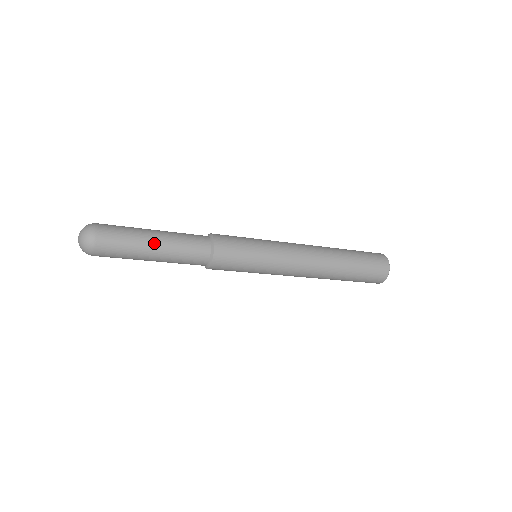
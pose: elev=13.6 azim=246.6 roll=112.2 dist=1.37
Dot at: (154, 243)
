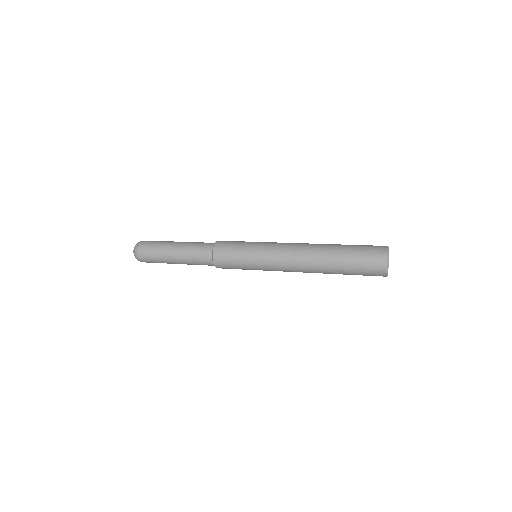
Dot at: (173, 258)
